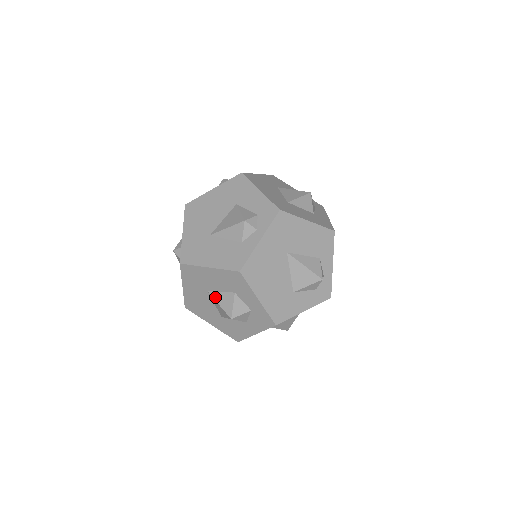
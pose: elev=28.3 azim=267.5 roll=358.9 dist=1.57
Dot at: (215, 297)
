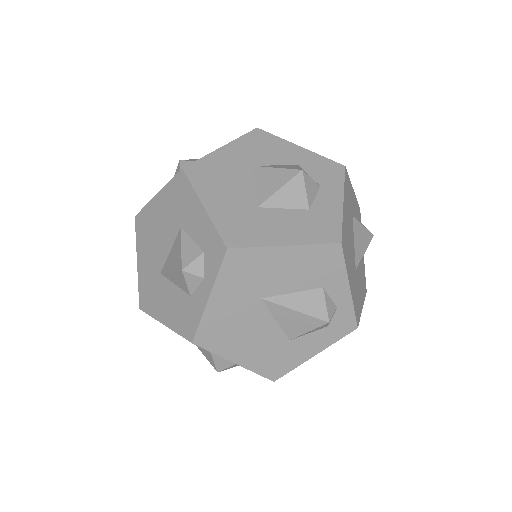
Dot at: occluded
